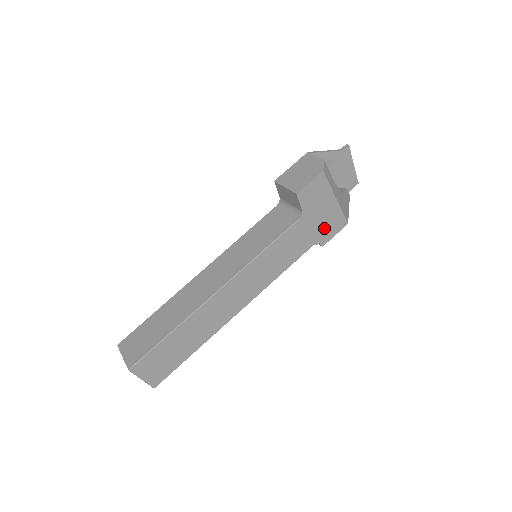
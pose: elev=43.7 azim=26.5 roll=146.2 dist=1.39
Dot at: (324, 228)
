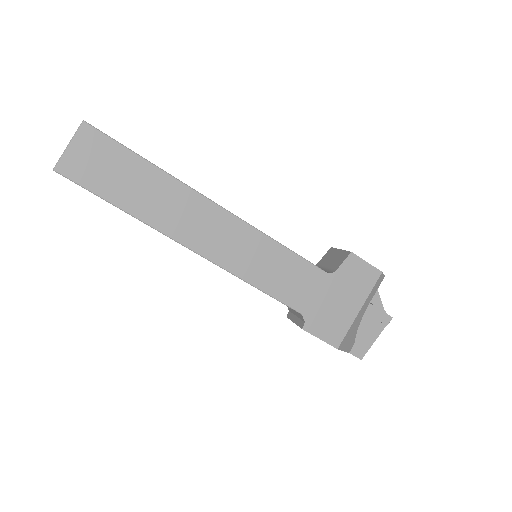
Dot at: (324, 316)
